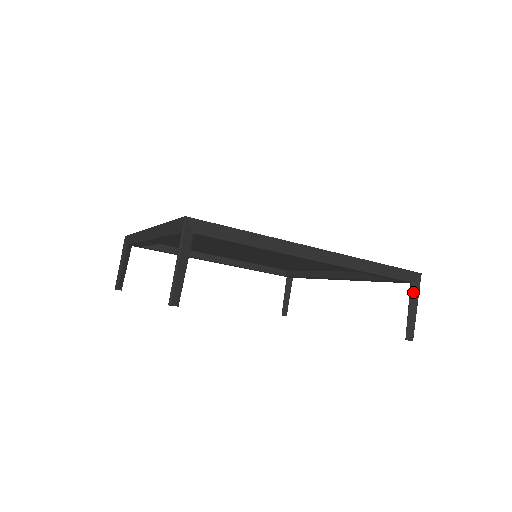
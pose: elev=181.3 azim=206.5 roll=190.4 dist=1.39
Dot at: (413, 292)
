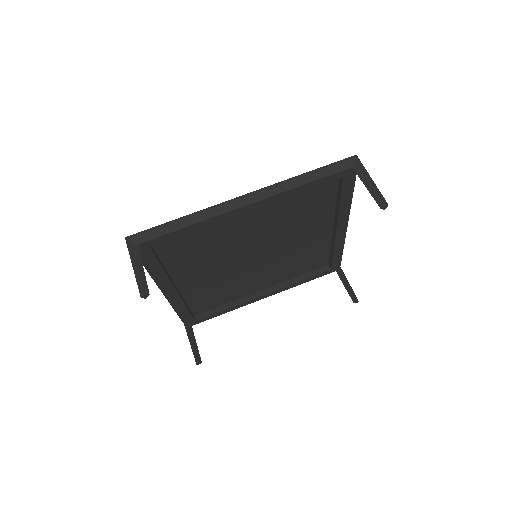
Dot at: (359, 172)
